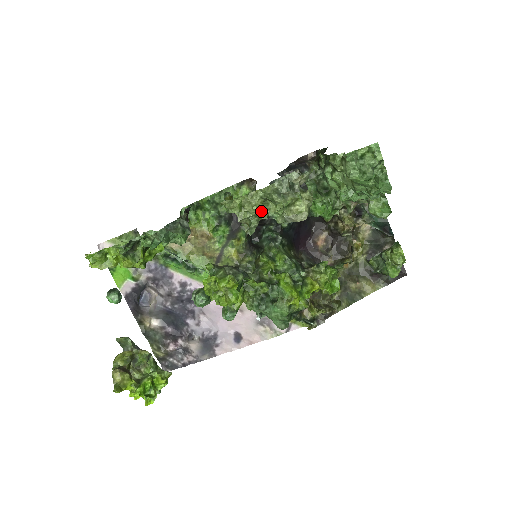
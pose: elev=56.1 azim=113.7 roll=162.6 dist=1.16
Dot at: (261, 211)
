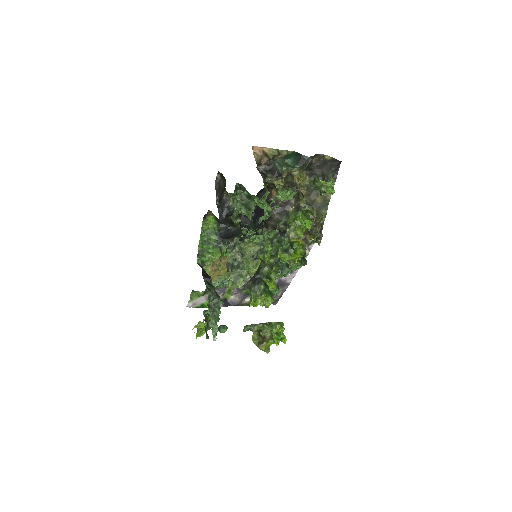
Dot at: occluded
